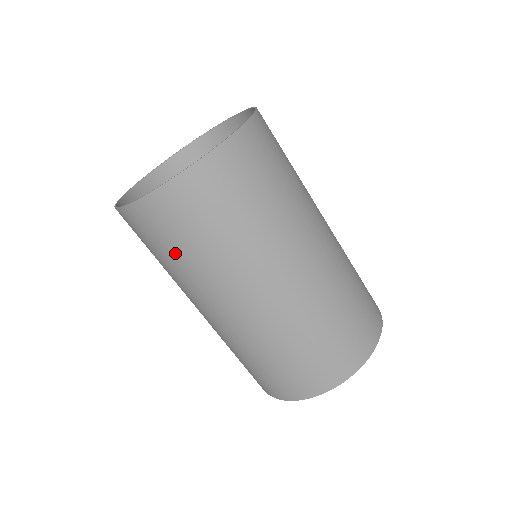
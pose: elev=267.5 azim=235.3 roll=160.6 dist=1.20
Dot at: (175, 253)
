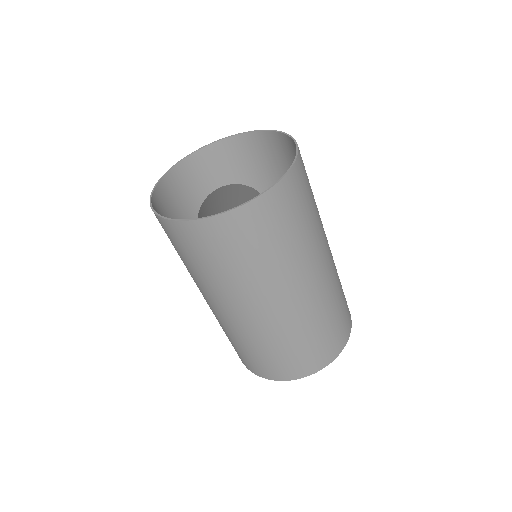
Dot at: (217, 265)
